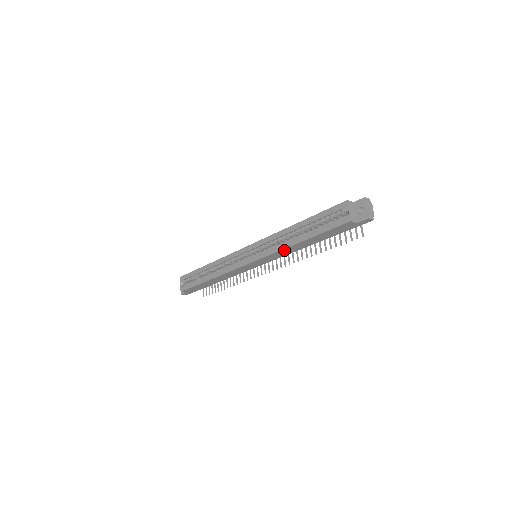
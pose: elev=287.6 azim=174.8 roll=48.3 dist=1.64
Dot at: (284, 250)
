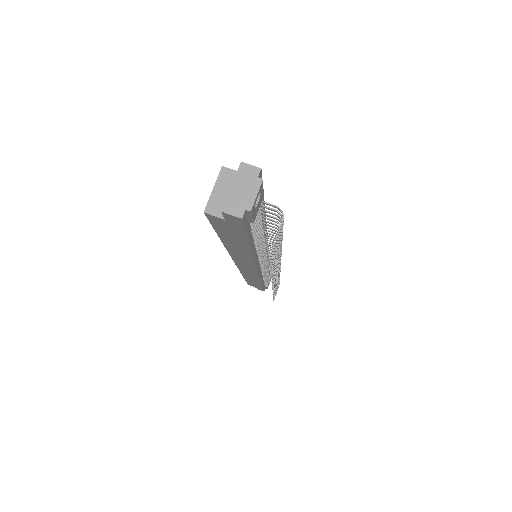
Dot at: (233, 252)
